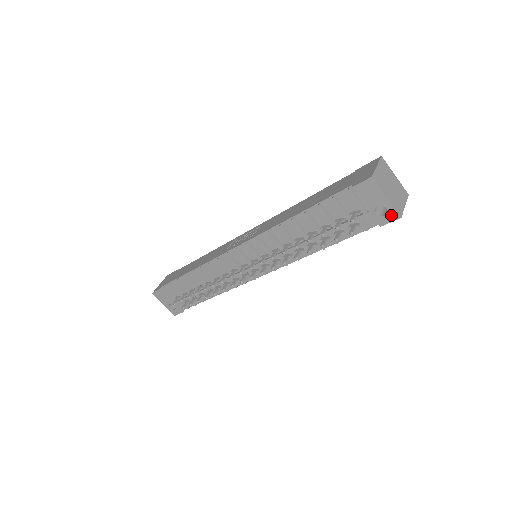
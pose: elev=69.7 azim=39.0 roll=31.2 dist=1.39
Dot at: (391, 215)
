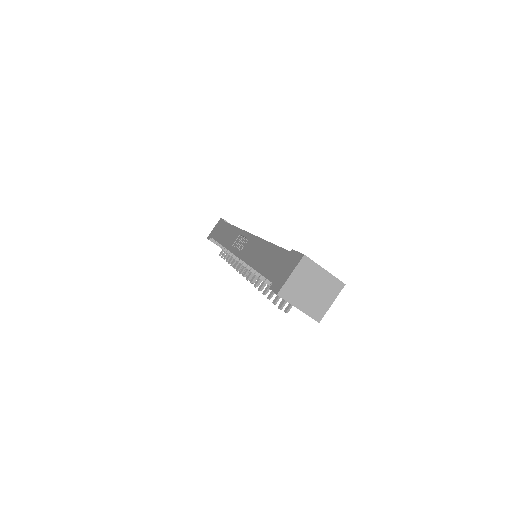
Dot at: (311, 317)
